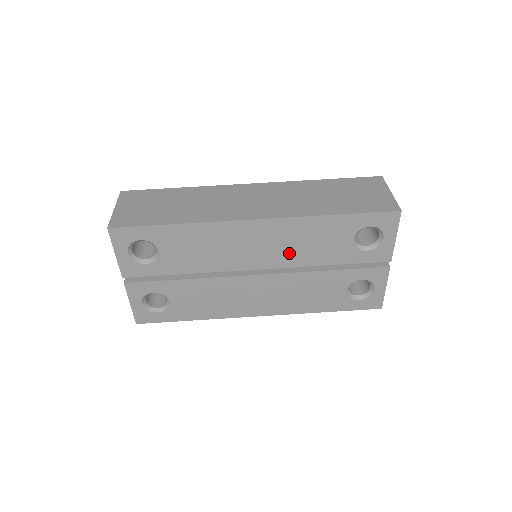
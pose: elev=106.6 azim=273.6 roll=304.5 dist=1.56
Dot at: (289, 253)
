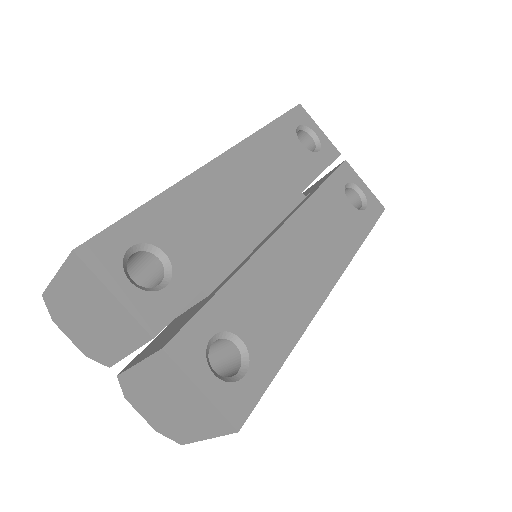
Dot at: (278, 183)
